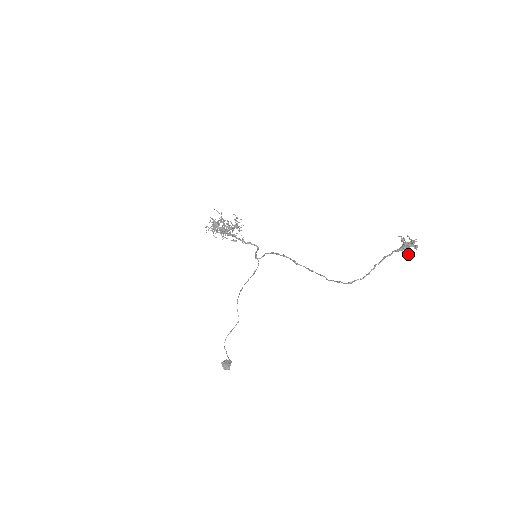
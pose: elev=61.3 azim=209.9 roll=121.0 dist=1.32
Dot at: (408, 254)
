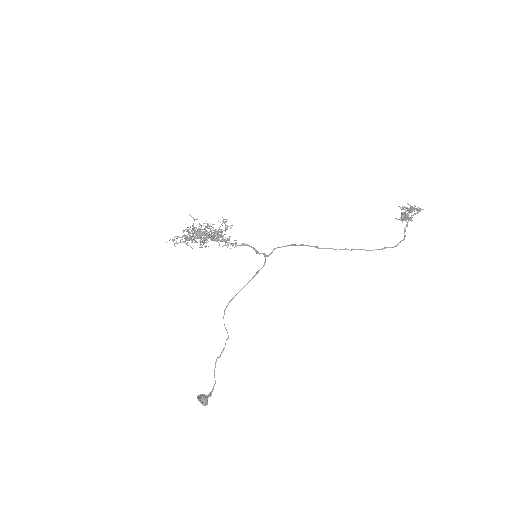
Dot at: (404, 219)
